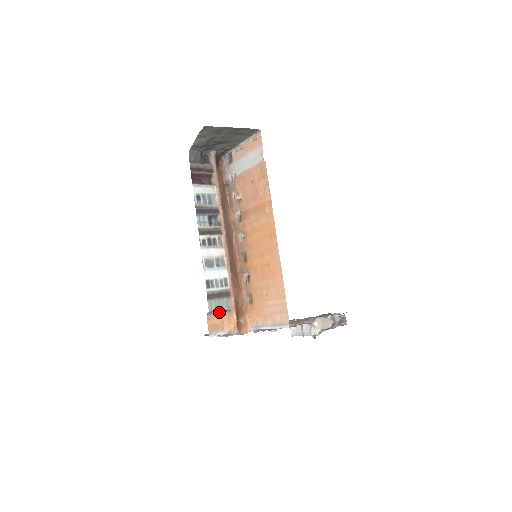
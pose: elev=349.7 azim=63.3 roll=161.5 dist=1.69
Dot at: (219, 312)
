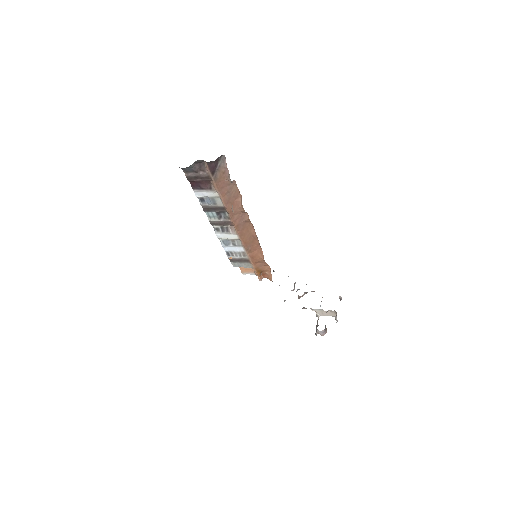
Dot at: occluded
